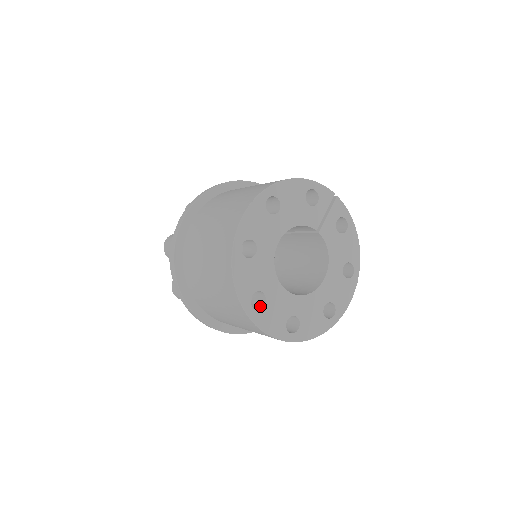
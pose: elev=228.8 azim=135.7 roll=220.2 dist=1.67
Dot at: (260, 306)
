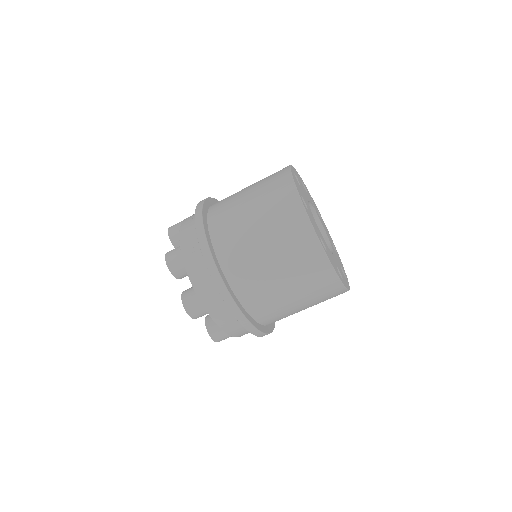
Dot at: occluded
